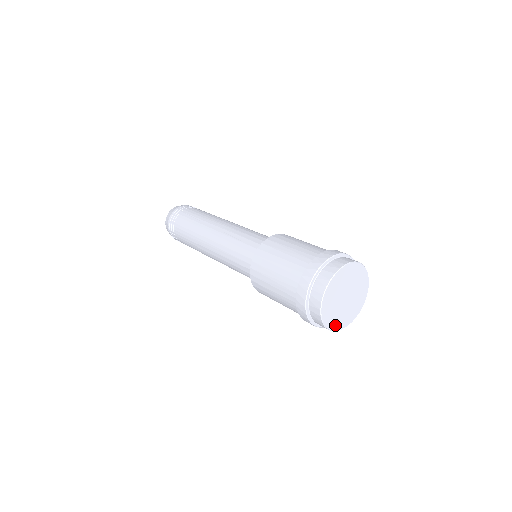
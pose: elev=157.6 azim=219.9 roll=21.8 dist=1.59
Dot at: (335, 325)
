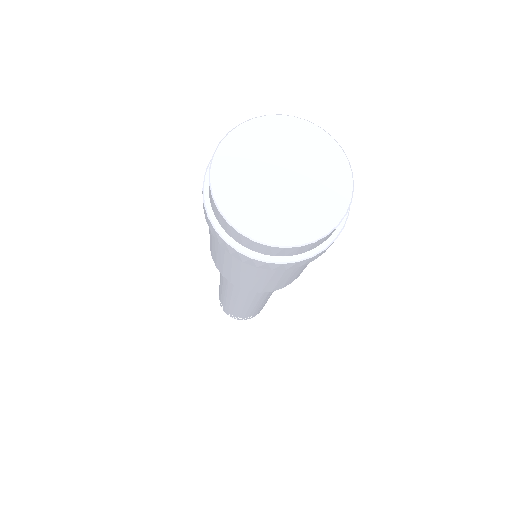
Dot at: (260, 229)
